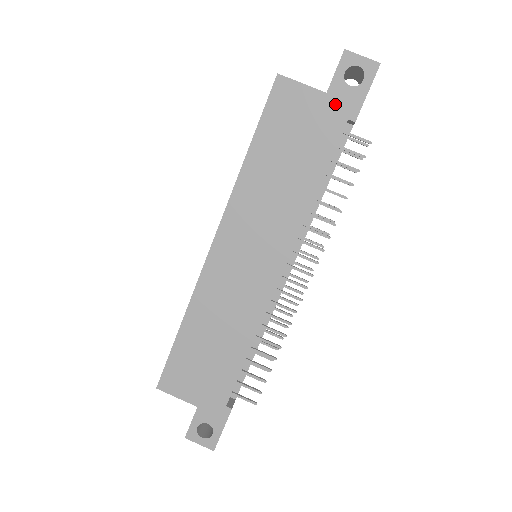
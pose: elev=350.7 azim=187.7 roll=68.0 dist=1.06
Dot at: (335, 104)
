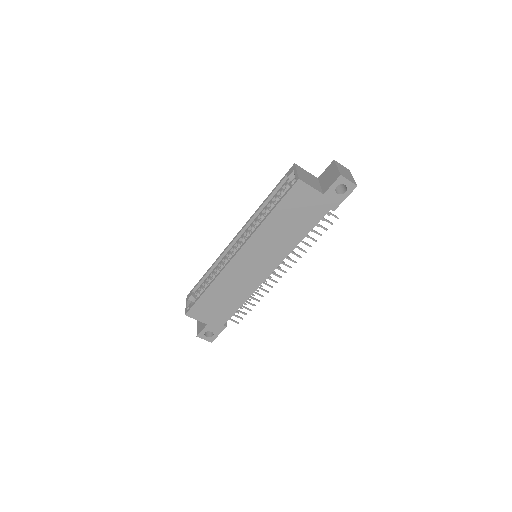
Dot at: (326, 201)
